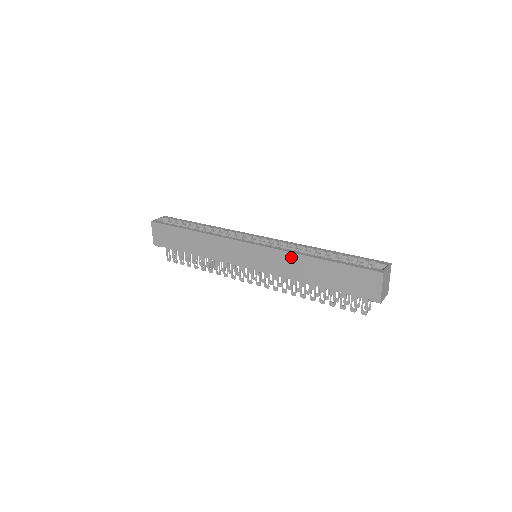
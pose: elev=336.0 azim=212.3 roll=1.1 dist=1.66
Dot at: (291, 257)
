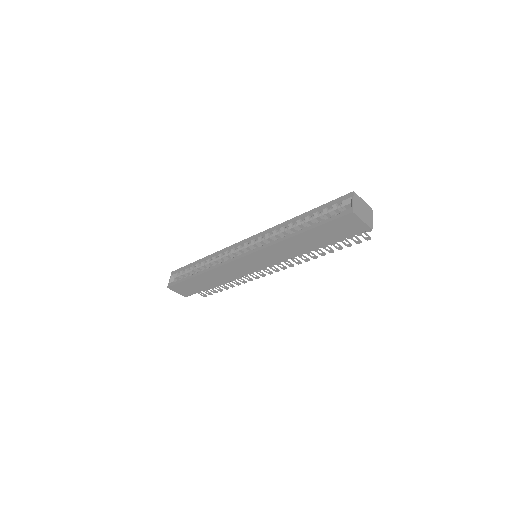
Dot at: (279, 246)
